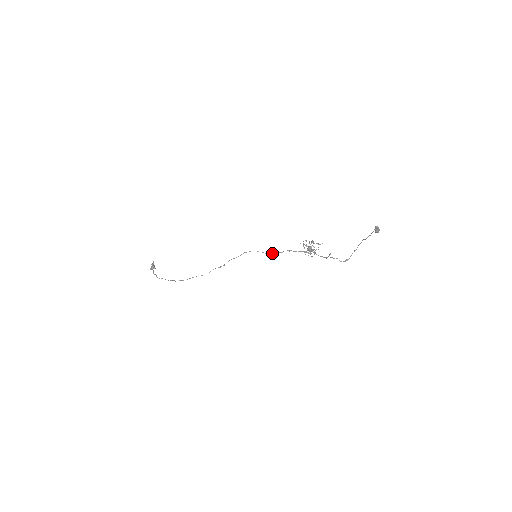
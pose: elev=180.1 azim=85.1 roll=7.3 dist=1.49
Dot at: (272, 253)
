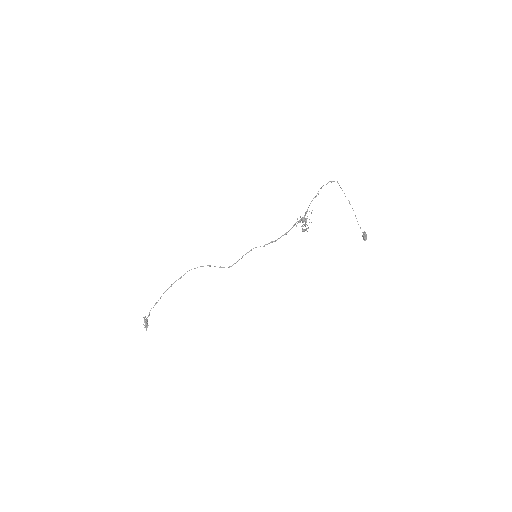
Dot at: (271, 241)
